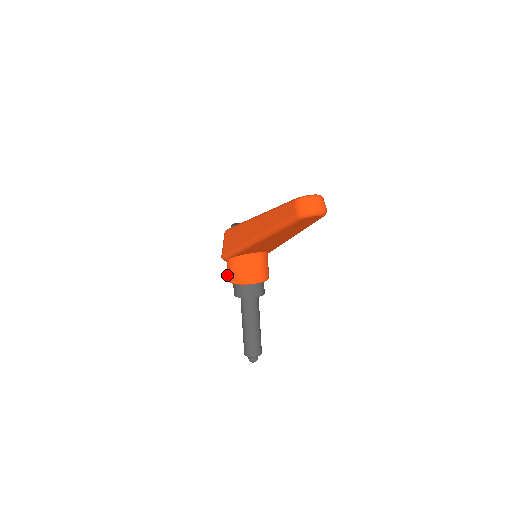
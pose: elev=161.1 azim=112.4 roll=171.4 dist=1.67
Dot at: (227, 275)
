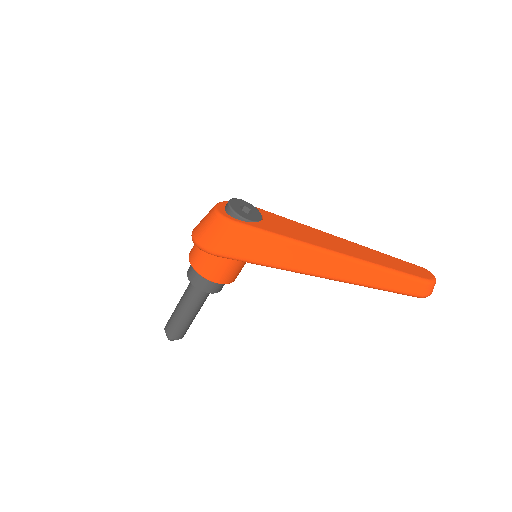
Dot at: (202, 268)
